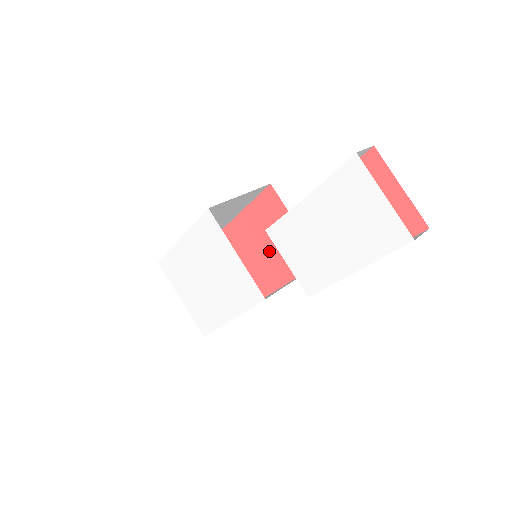
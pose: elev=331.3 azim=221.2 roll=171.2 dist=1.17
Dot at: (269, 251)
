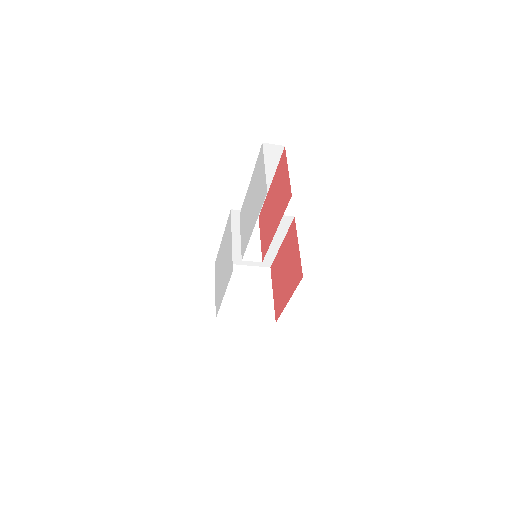
Dot at: (286, 273)
